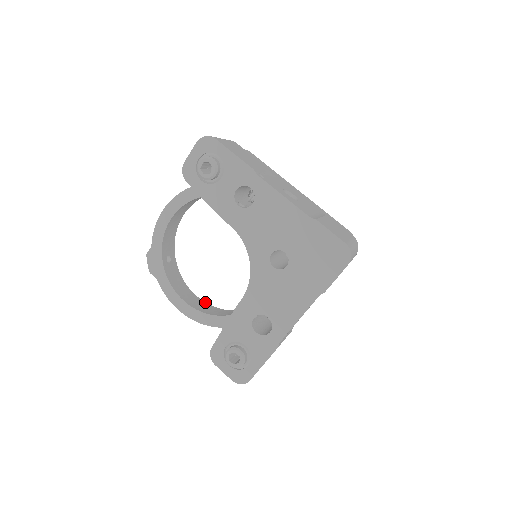
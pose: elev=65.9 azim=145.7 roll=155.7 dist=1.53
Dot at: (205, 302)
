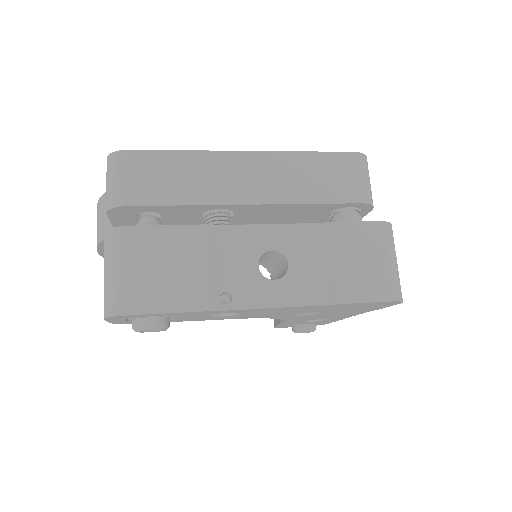
Dot at: occluded
